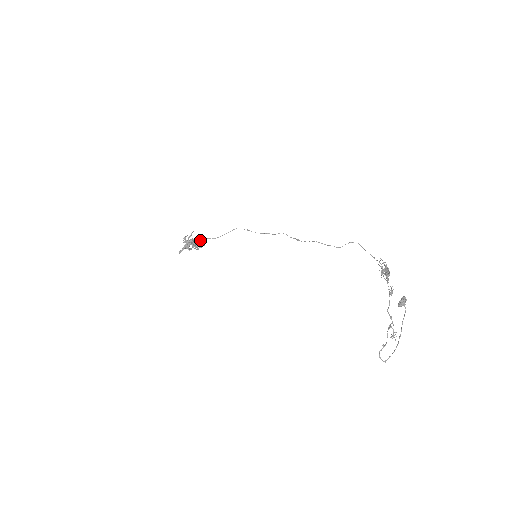
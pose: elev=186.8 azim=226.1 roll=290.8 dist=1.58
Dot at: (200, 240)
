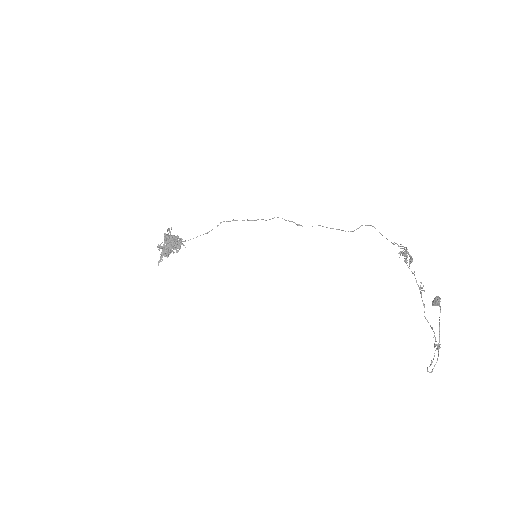
Dot at: (176, 239)
